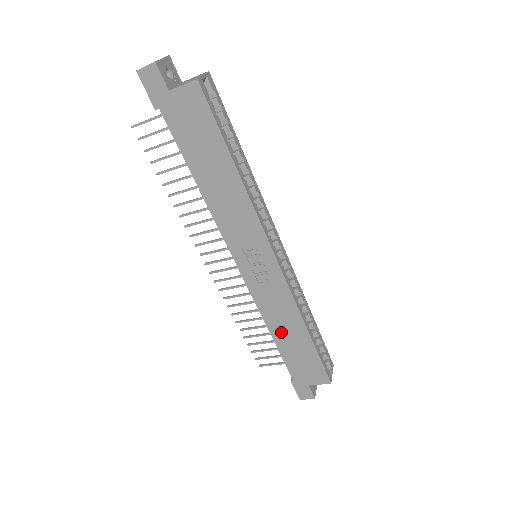
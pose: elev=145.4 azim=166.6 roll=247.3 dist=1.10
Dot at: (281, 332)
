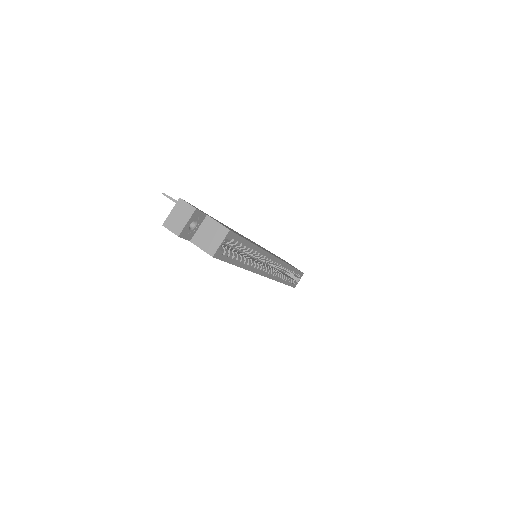
Dot at: occluded
